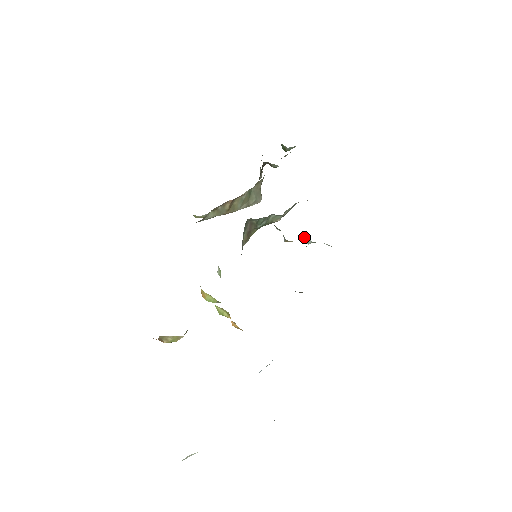
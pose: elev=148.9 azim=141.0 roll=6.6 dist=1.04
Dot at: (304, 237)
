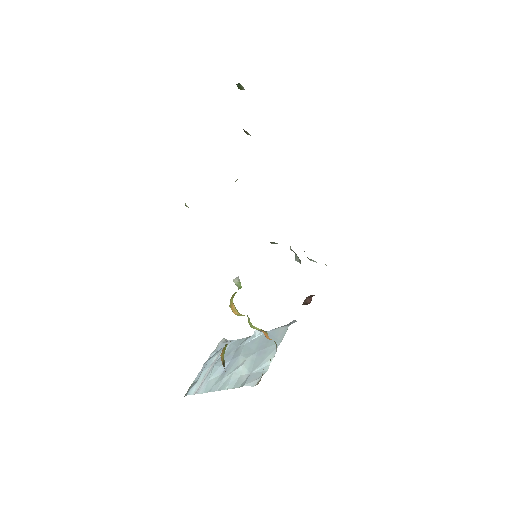
Dot at: (313, 260)
